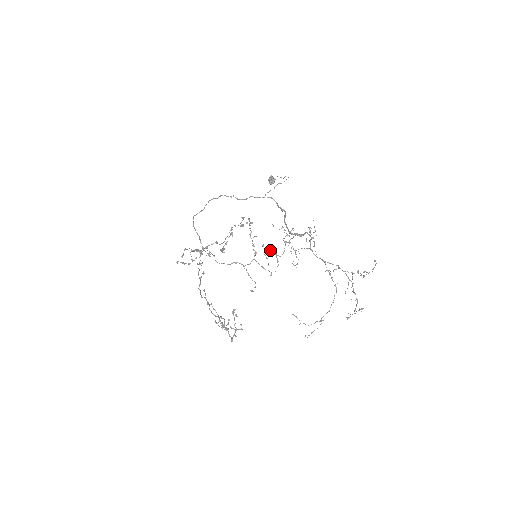
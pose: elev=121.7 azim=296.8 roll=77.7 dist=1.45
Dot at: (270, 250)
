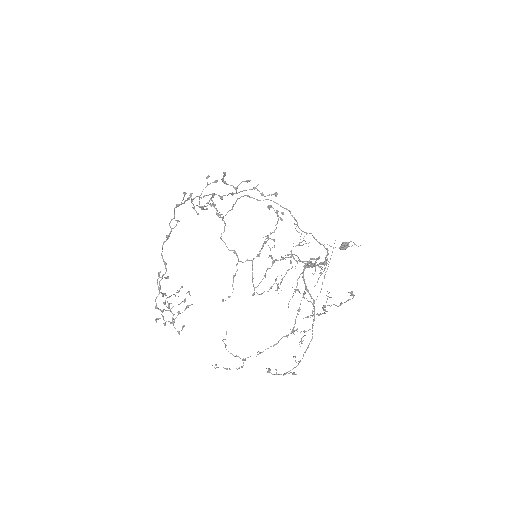
Dot at: (268, 235)
